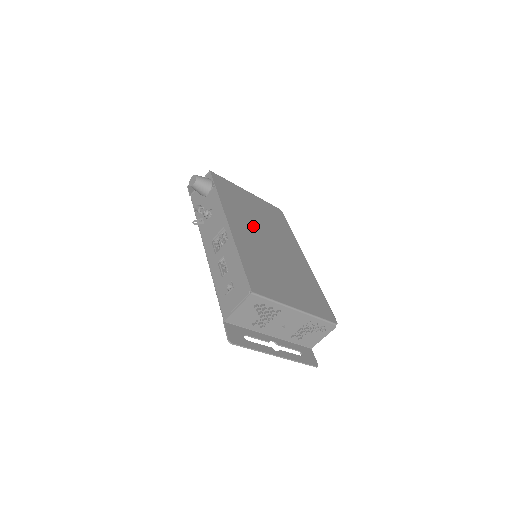
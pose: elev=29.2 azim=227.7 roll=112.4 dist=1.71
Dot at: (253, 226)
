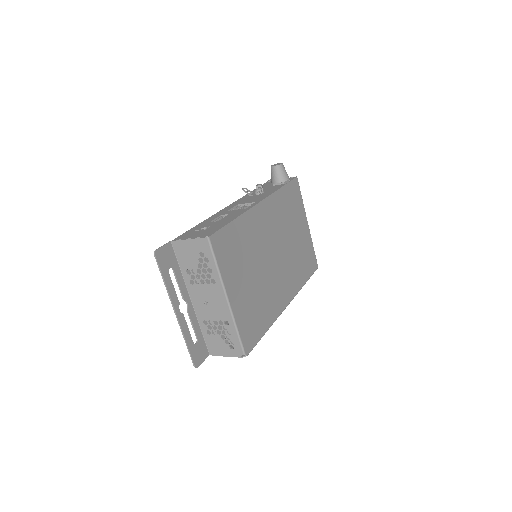
Dot at: (277, 232)
